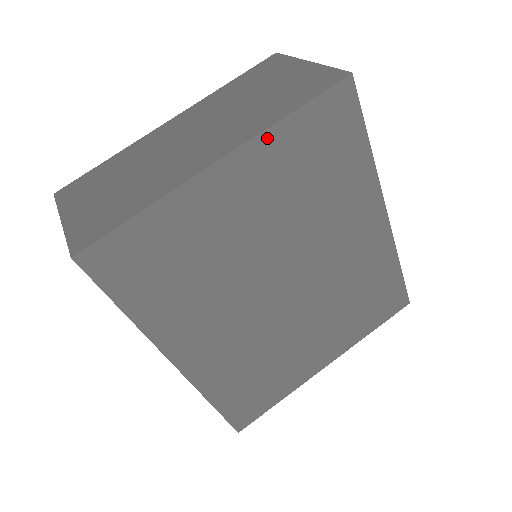
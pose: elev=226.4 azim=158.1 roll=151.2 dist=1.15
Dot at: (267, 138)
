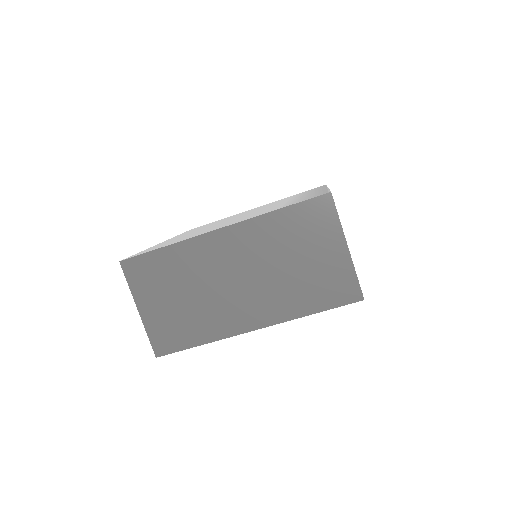
Dot at: (291, 318)
